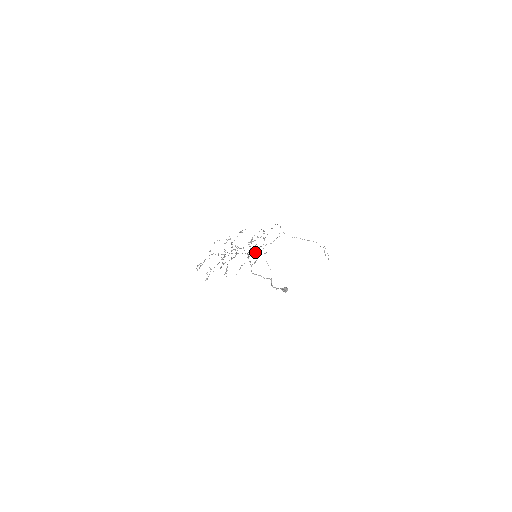
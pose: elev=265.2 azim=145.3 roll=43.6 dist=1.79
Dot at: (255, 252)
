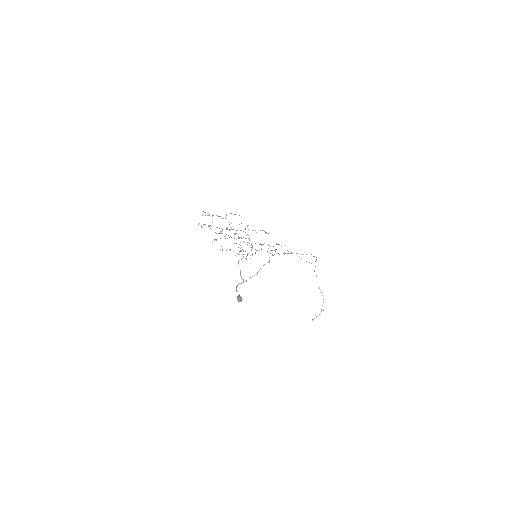
Dot at: occluded
